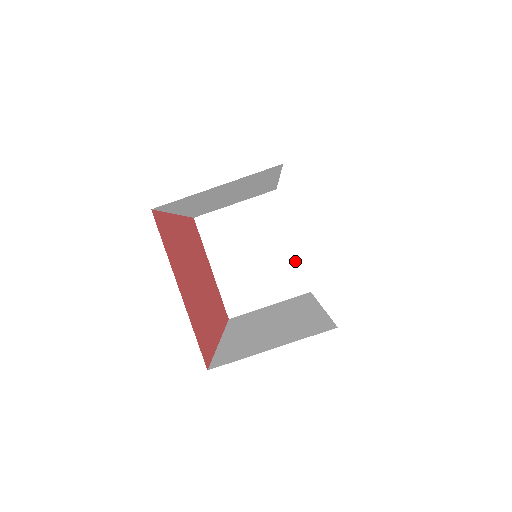
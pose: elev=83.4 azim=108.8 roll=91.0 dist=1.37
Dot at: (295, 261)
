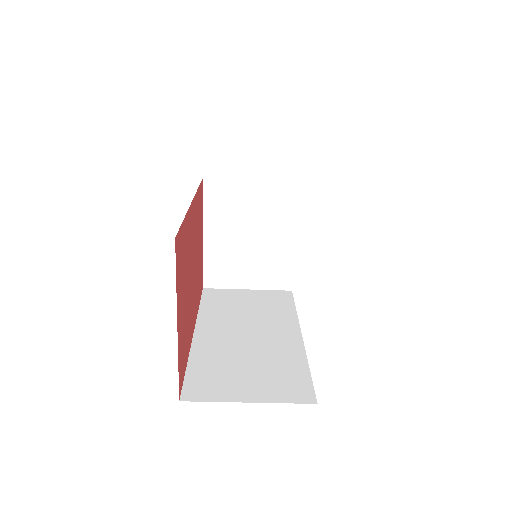
Dot at: (289, 258)
